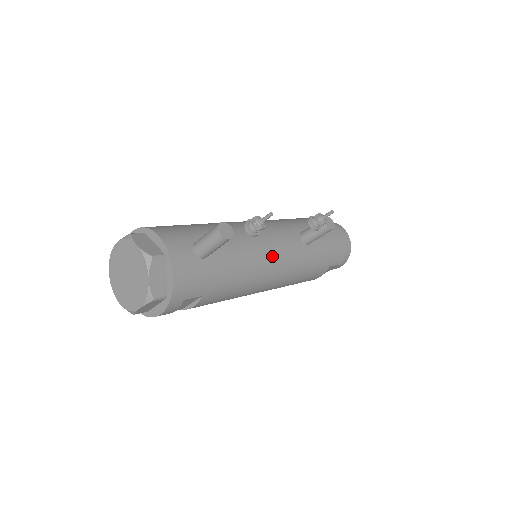
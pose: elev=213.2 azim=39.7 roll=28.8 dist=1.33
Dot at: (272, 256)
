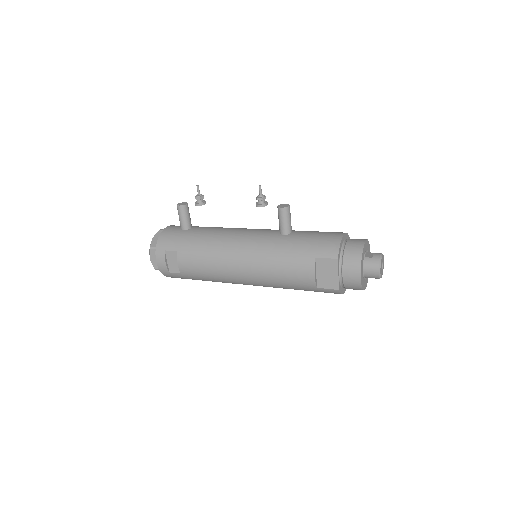
Dot at: (238, 236)
